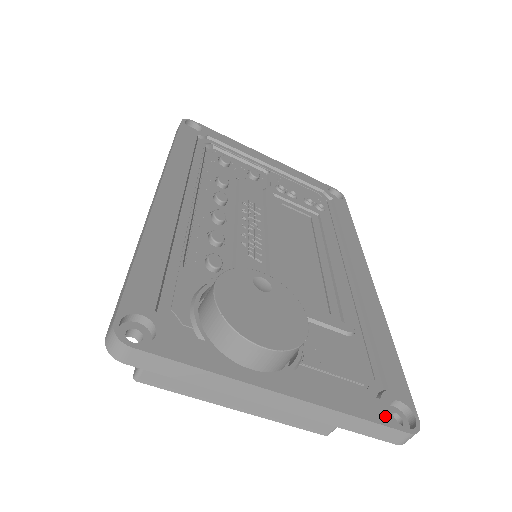
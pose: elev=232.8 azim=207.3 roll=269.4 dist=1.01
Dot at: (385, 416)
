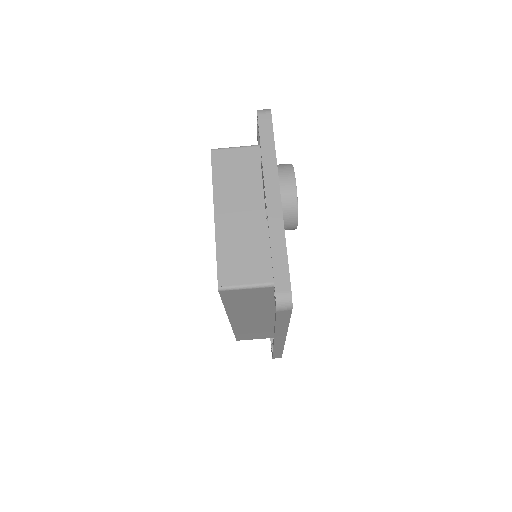
Dot at: occluded
